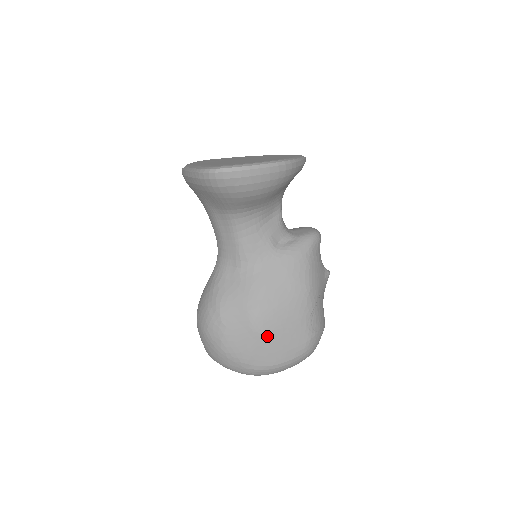
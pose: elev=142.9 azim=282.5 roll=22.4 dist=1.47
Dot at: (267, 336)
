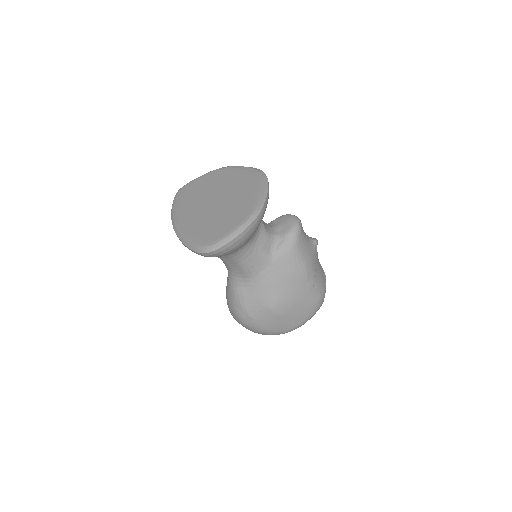
Dot at: (287, 314)
